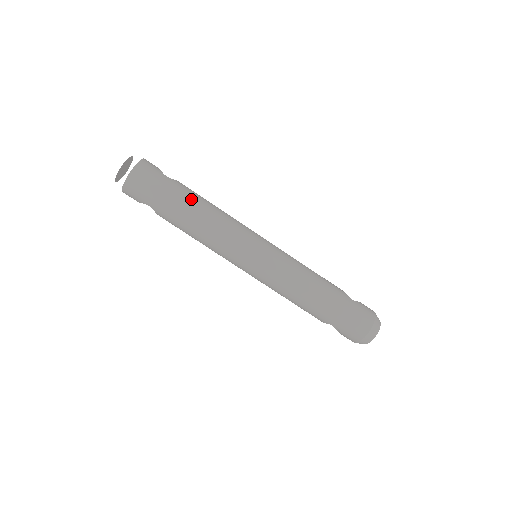
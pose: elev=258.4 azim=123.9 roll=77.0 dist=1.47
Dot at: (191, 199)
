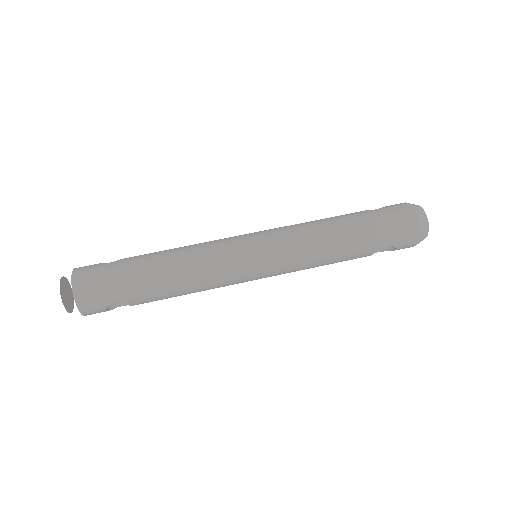
Dot at: (150, 260)
